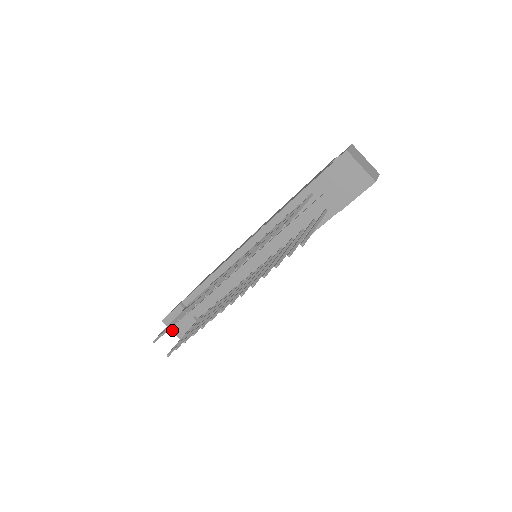
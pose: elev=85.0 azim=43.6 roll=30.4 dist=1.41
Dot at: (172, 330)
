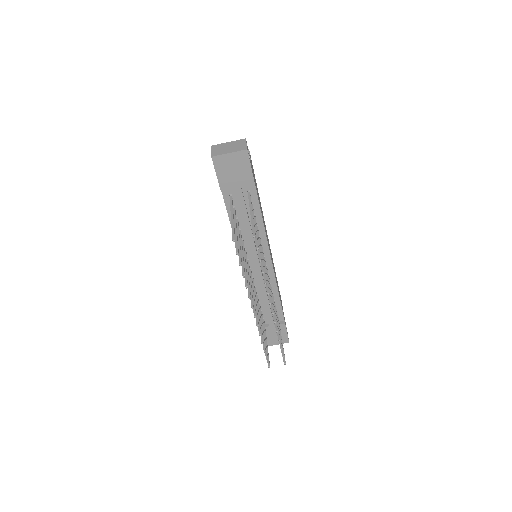
Dot at: (276, 344)
